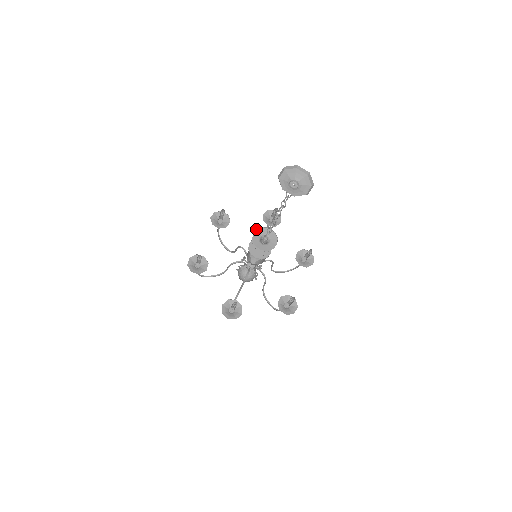
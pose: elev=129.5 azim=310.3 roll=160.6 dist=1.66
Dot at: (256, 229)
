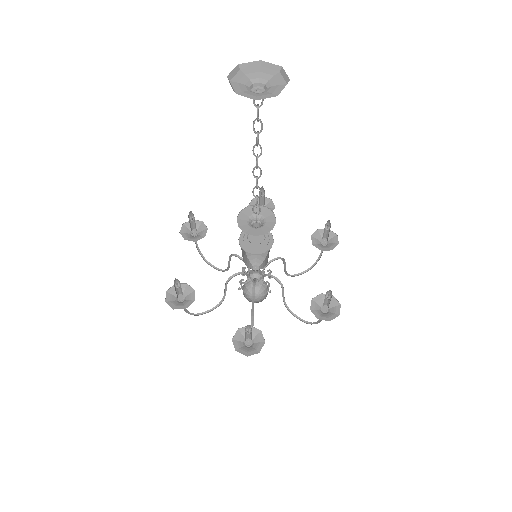
Dot at: occluded
